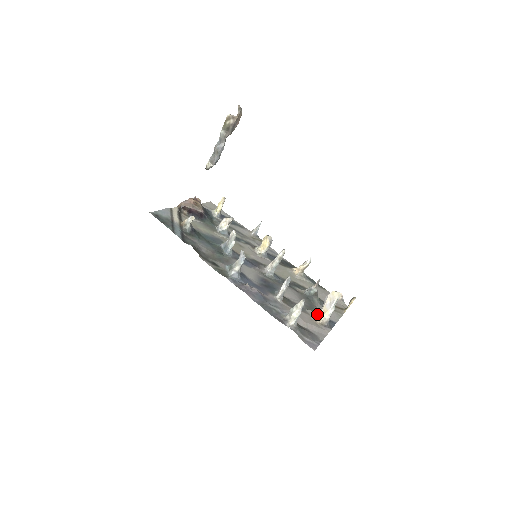
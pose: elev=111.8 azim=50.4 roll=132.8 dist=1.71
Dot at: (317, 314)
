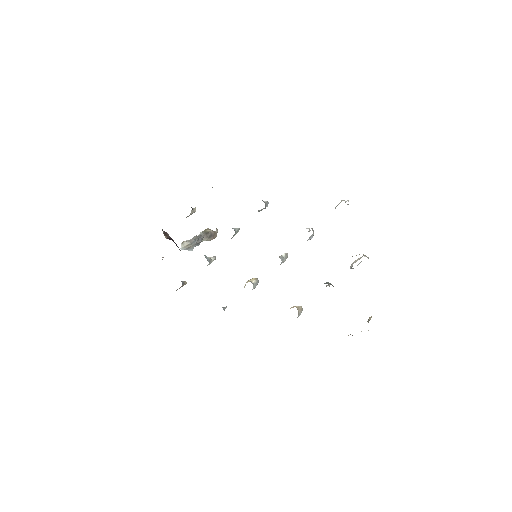
Dot at: occluded
